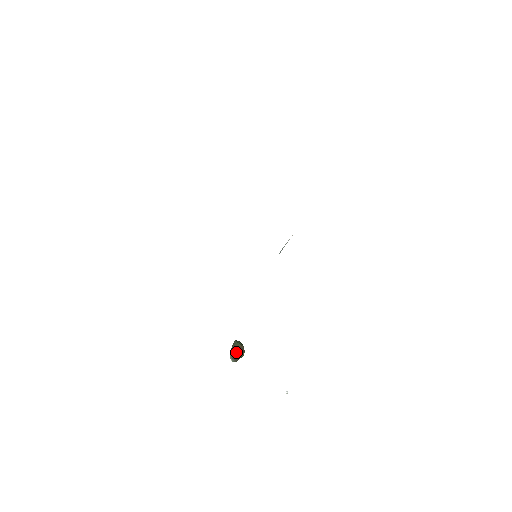
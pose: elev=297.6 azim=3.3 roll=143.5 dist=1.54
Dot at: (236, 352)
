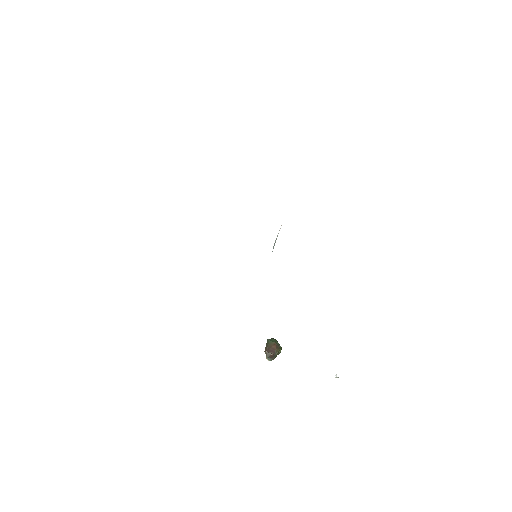
Dot at: (271, 350)
